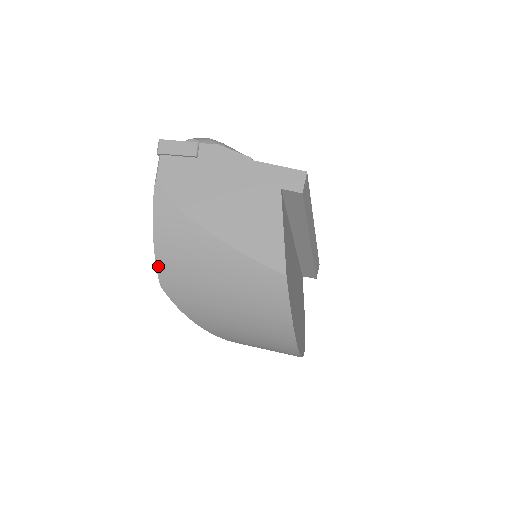
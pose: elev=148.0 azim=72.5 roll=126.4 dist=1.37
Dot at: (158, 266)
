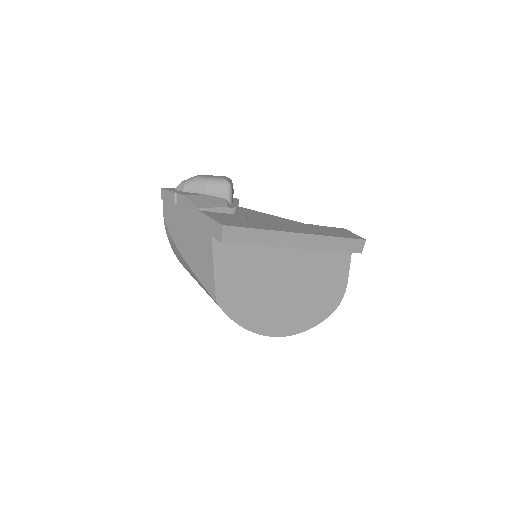
Dot at: occluded
